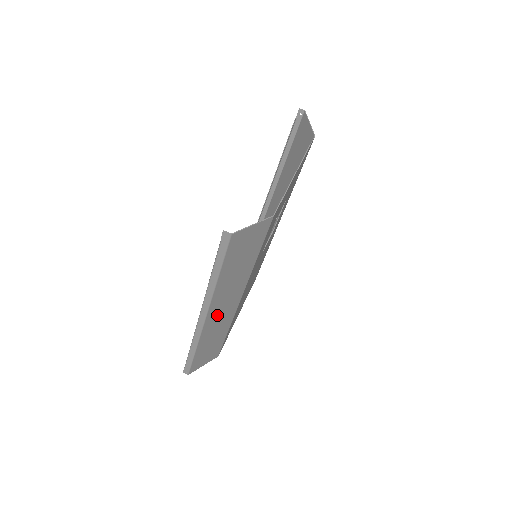
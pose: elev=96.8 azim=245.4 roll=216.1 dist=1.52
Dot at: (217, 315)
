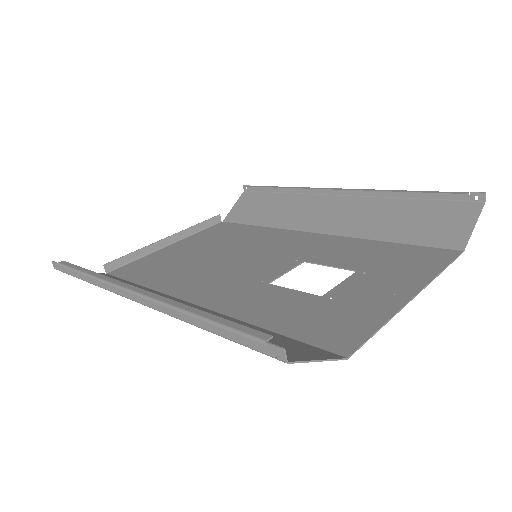
Dot at: occluded
